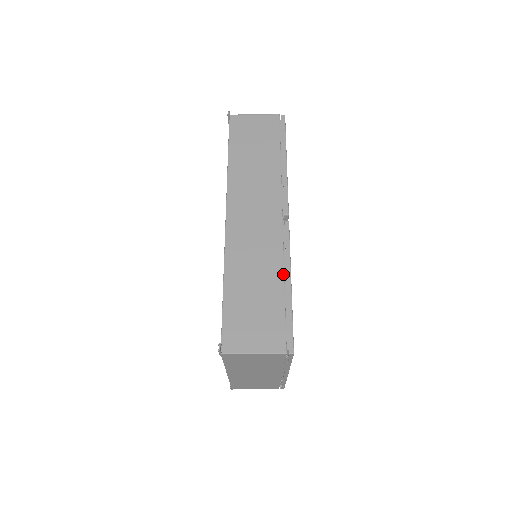
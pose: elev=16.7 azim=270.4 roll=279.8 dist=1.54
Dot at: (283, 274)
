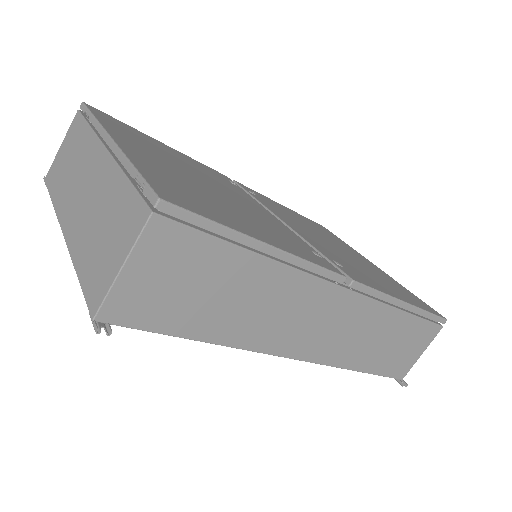
Dot at: occluded
